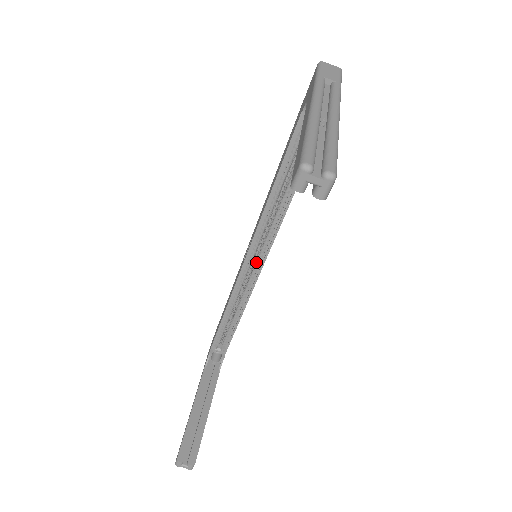
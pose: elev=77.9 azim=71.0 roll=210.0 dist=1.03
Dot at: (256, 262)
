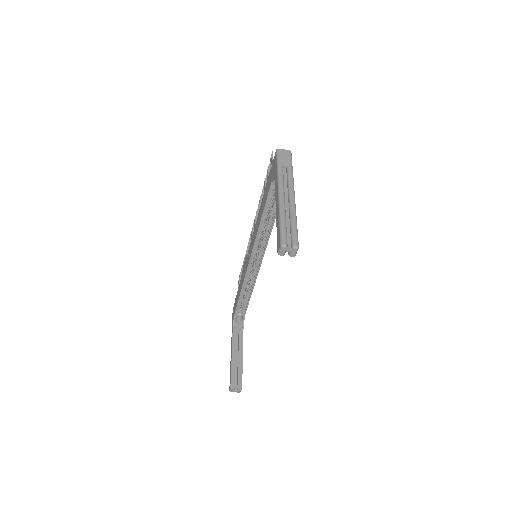
Dot at: (257, 260)
